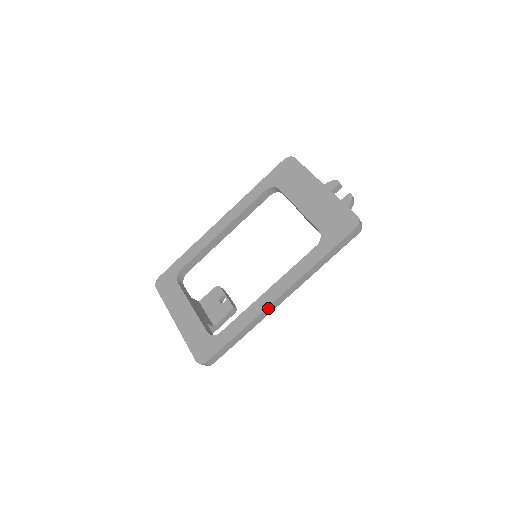
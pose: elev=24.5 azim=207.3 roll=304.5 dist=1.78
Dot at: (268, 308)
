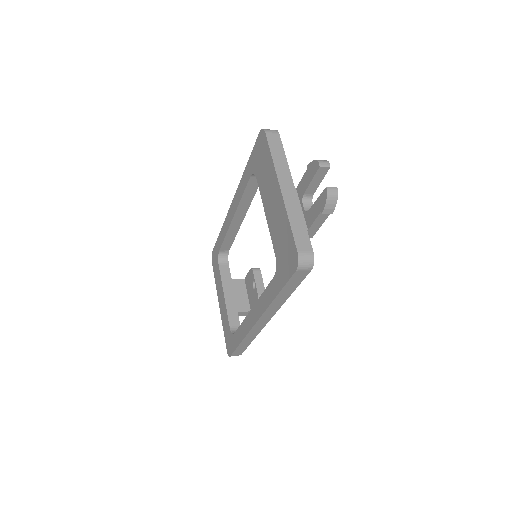
Dot at: (254, 328)
